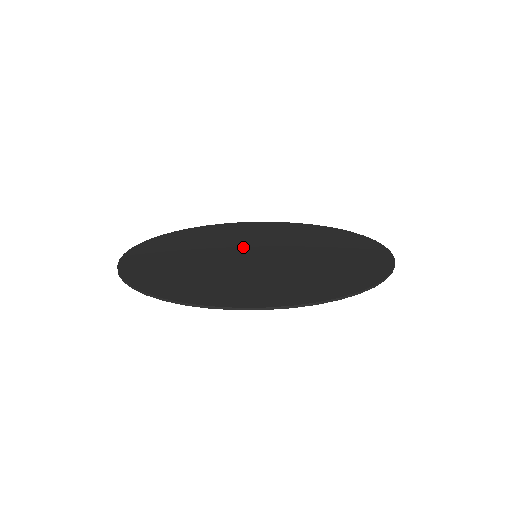
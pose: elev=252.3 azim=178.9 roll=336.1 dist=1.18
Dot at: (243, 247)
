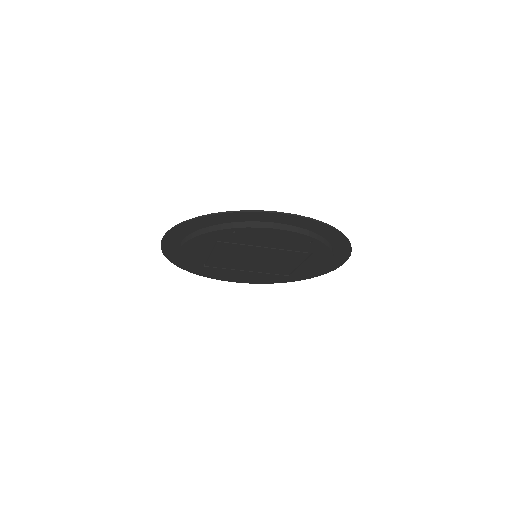
Dot at: occluded
